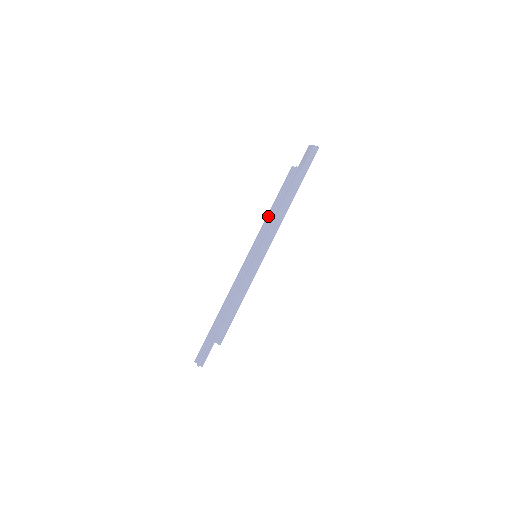
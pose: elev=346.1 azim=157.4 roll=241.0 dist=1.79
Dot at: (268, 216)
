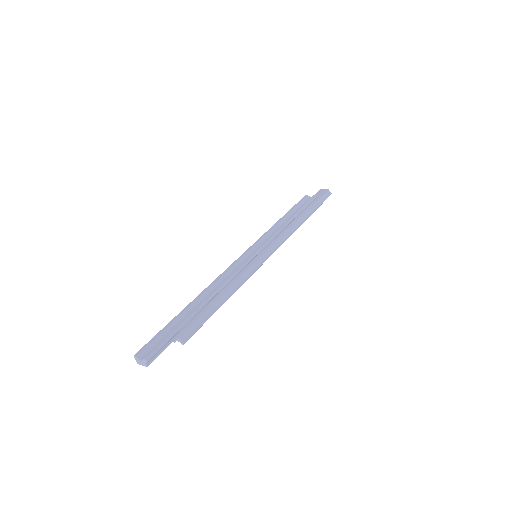
Dot at: (277, 223)
